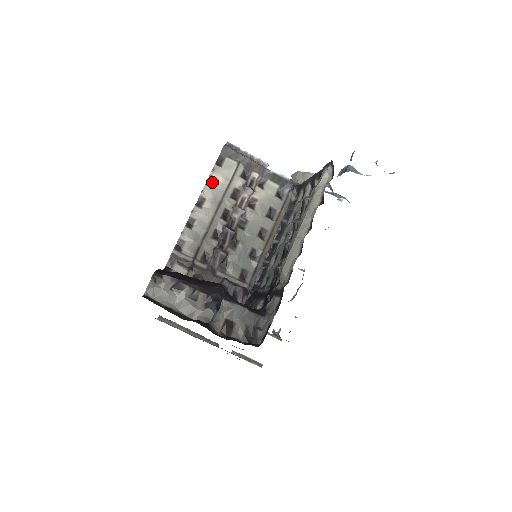
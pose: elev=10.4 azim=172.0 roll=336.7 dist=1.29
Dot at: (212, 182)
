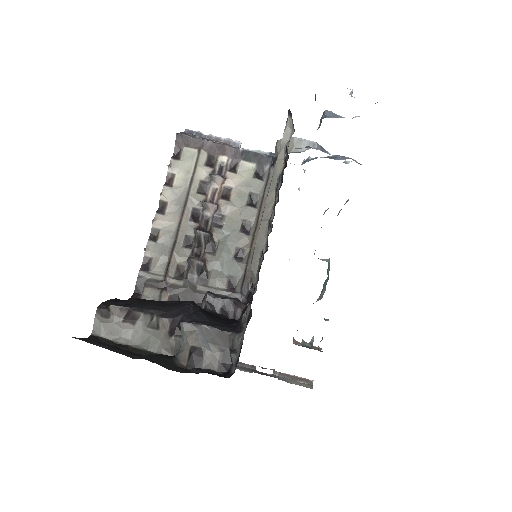
Dot at: (172, 180)
